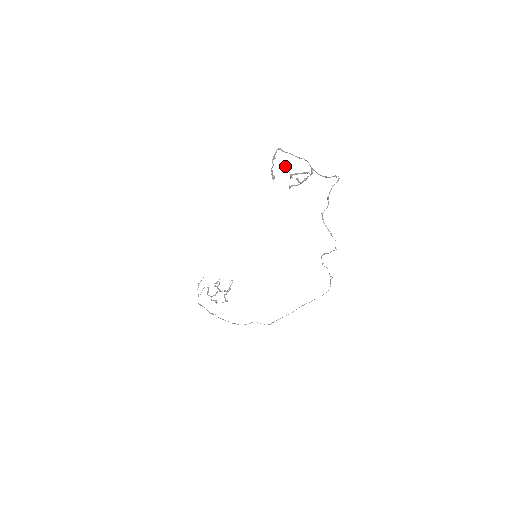
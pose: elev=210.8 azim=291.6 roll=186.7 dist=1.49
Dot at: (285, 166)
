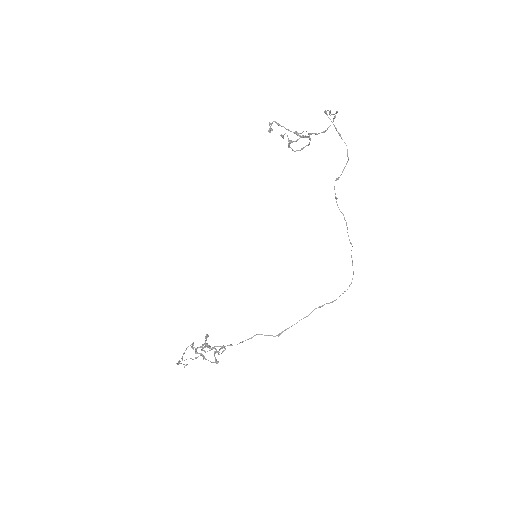
Dot at: (282, 135)
